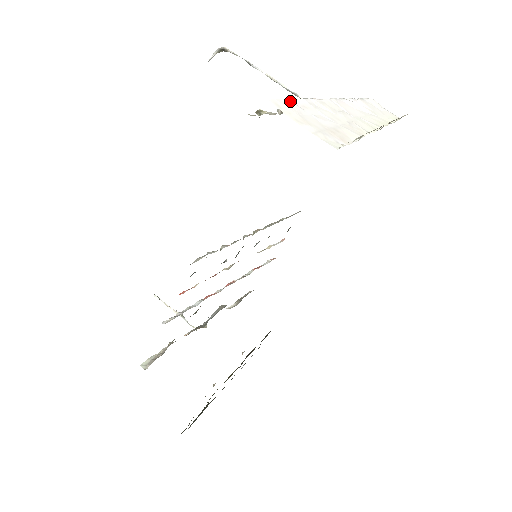
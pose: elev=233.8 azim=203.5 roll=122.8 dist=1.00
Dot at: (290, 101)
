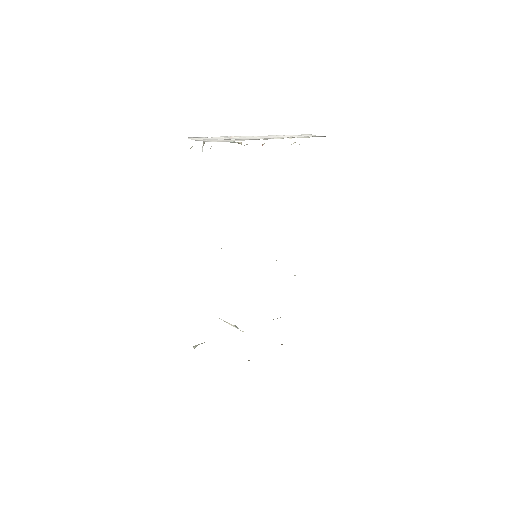
Dot at: (205, 137)
